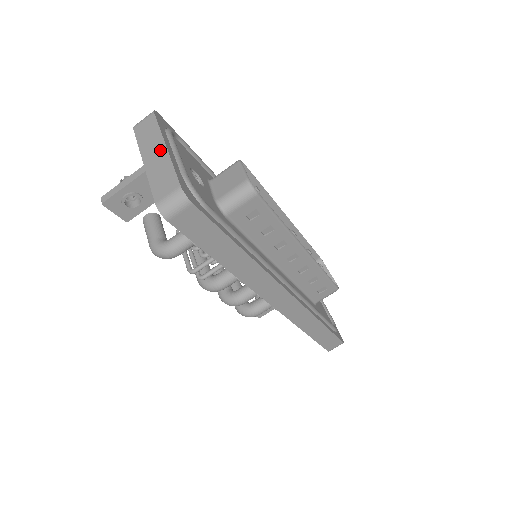
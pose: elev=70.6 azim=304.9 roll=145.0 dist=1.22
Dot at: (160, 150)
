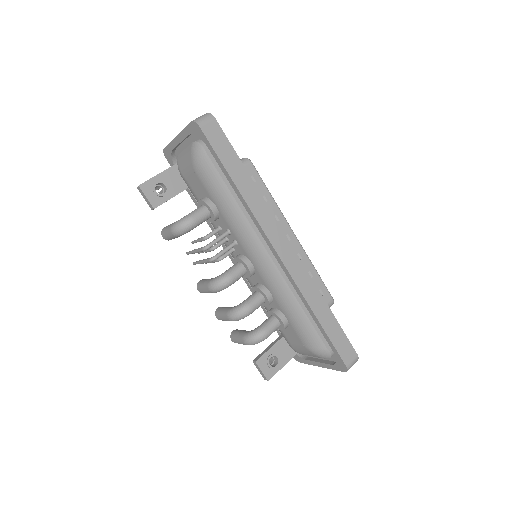
Dot at: occluded
